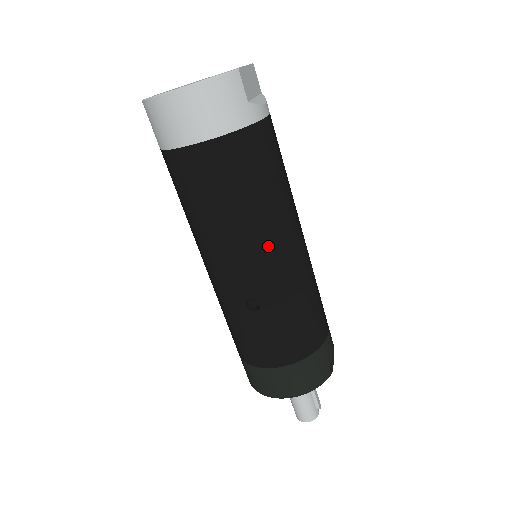
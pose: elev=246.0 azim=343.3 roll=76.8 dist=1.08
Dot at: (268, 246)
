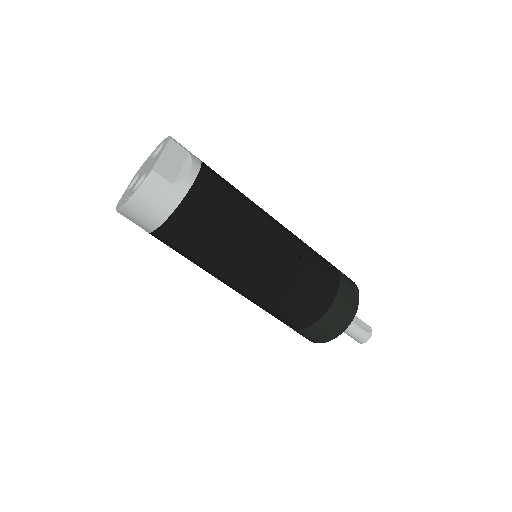
Dot at: (246, 263)
